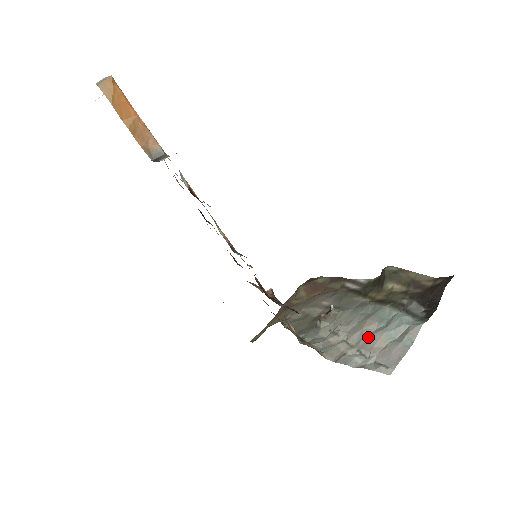
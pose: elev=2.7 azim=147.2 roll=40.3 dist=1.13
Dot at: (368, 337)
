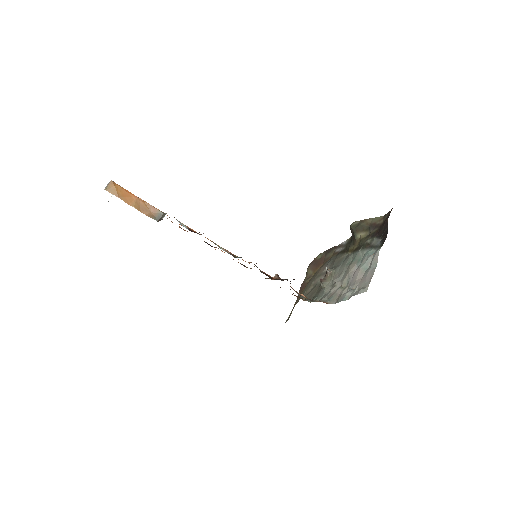
Dot at: (352, 276)
